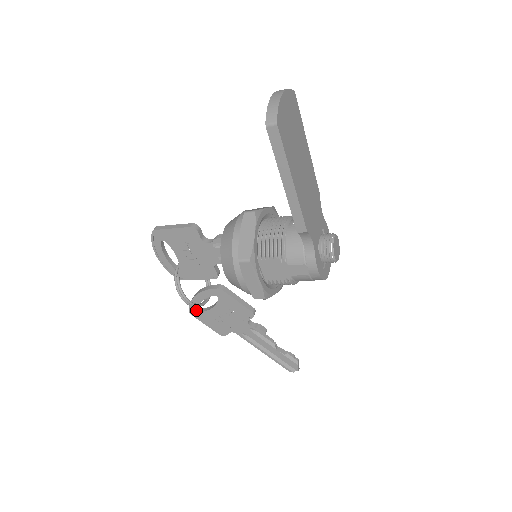
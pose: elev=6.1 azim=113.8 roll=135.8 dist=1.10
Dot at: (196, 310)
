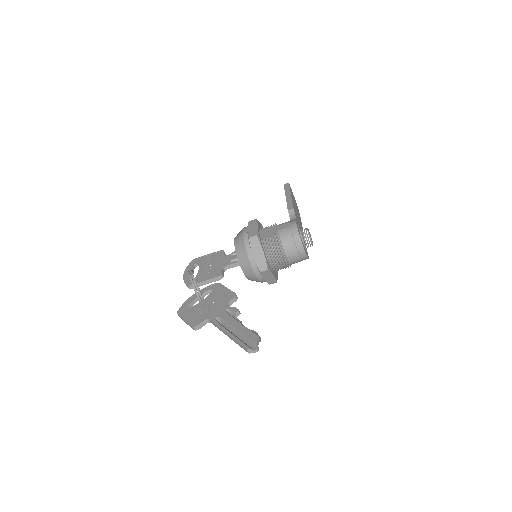
Dot at: (185, 308)
